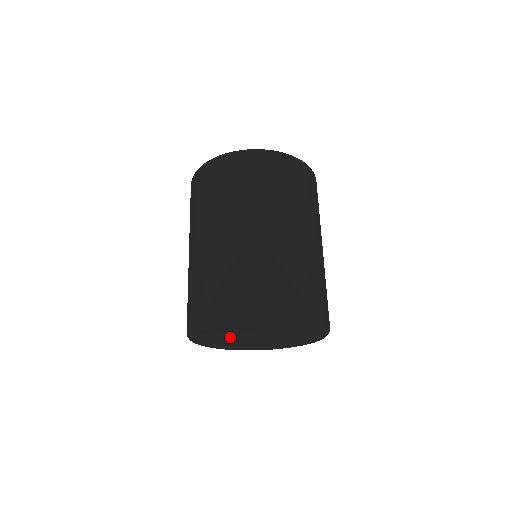
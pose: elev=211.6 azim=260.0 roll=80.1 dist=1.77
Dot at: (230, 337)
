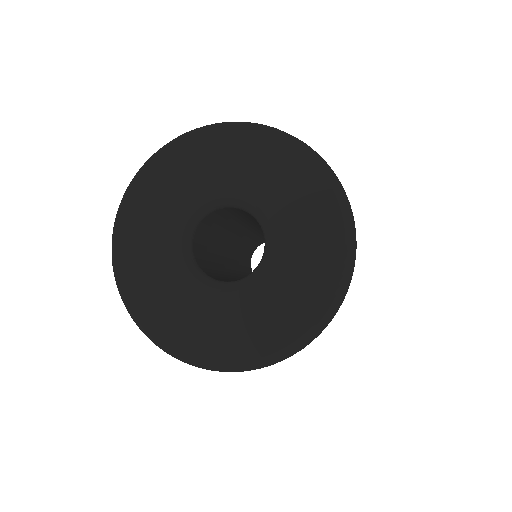
Dot at: (178, 263)
